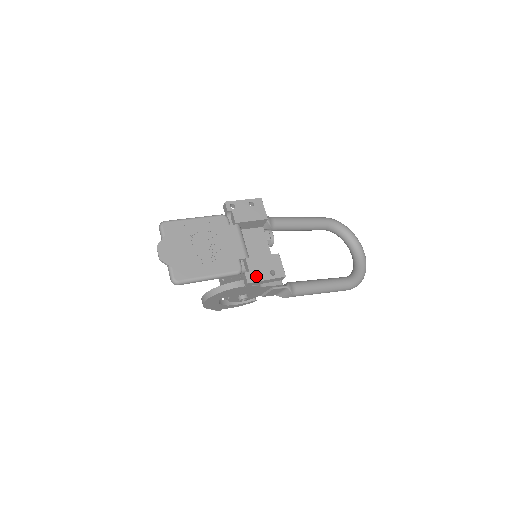
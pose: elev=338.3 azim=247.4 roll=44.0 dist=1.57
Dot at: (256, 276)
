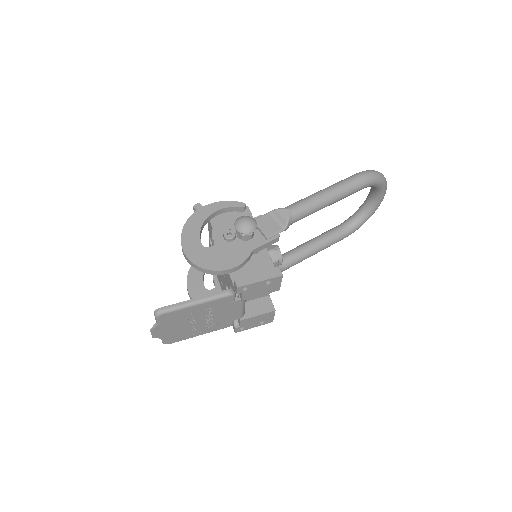
Dot at: (245, 328)
